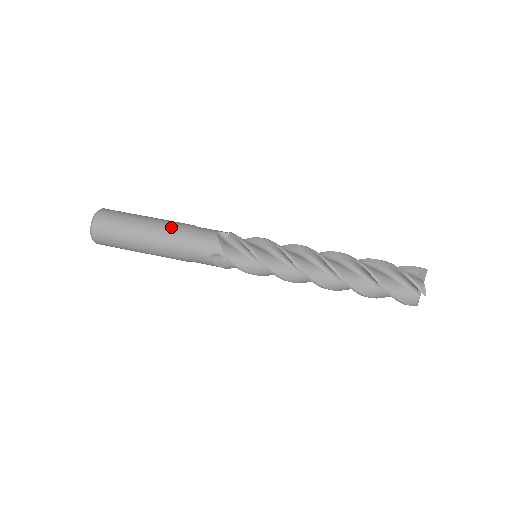
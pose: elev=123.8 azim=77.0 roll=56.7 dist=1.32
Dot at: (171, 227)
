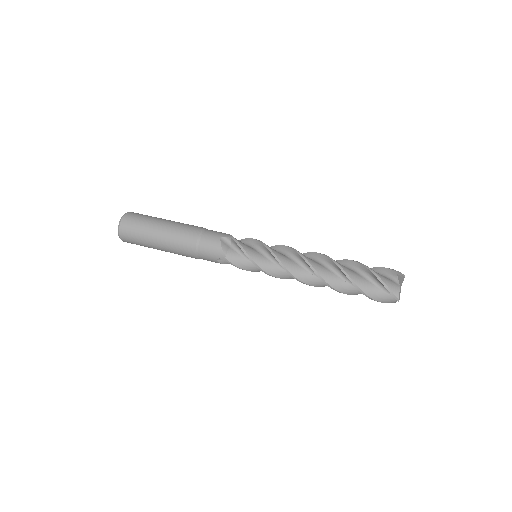
Dot at: occluded
